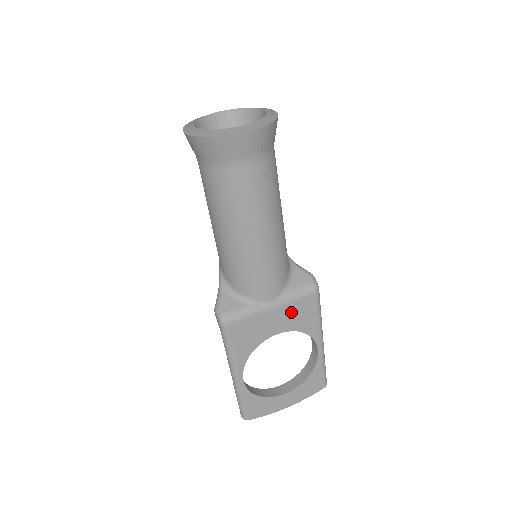
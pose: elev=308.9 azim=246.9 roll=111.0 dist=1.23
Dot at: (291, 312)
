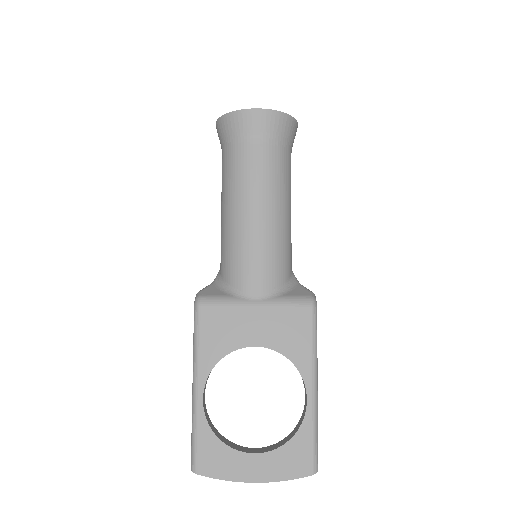
Dot at: (277, 322)
